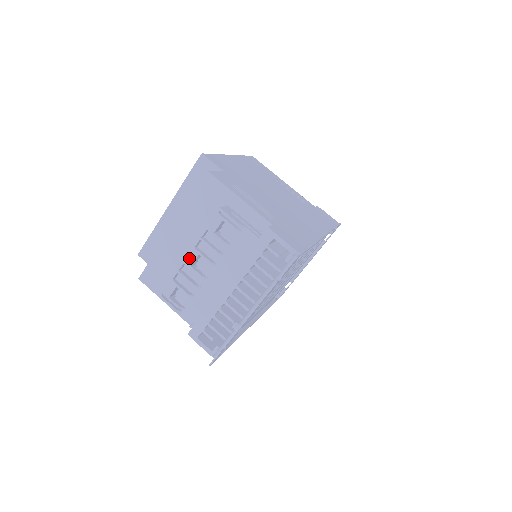
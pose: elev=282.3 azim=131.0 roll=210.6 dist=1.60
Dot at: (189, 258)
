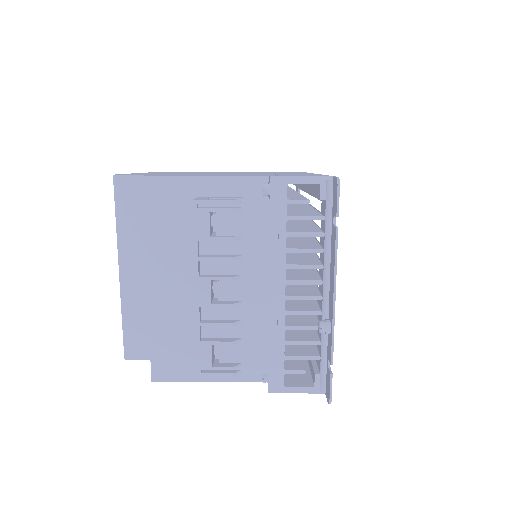
Dot at: (201, 295)
